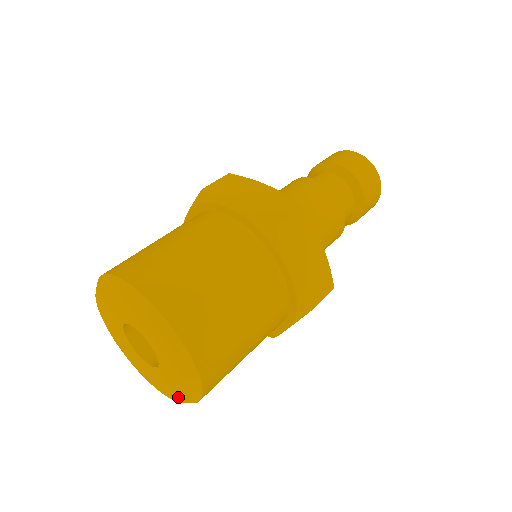
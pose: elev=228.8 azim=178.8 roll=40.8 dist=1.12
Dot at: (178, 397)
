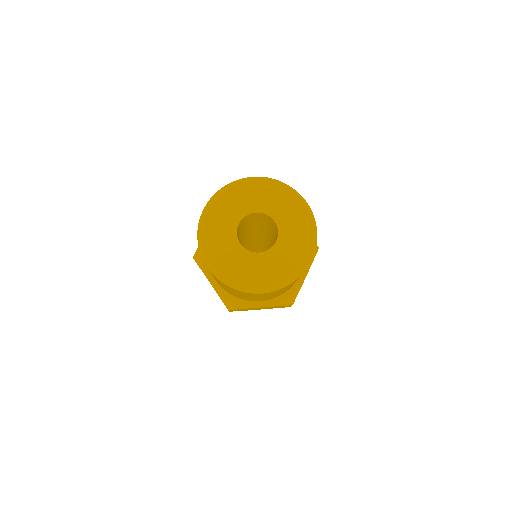
Dot at: (250, 281)
